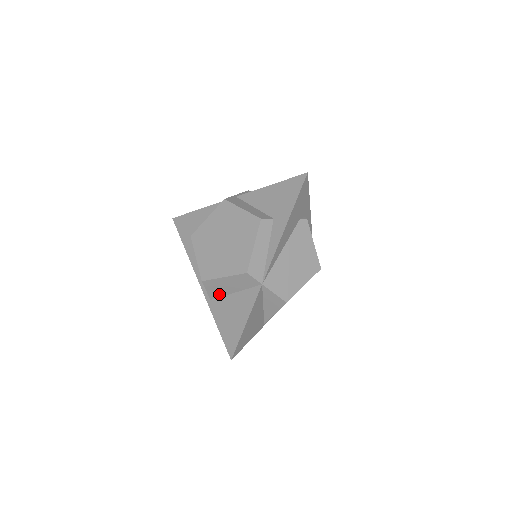
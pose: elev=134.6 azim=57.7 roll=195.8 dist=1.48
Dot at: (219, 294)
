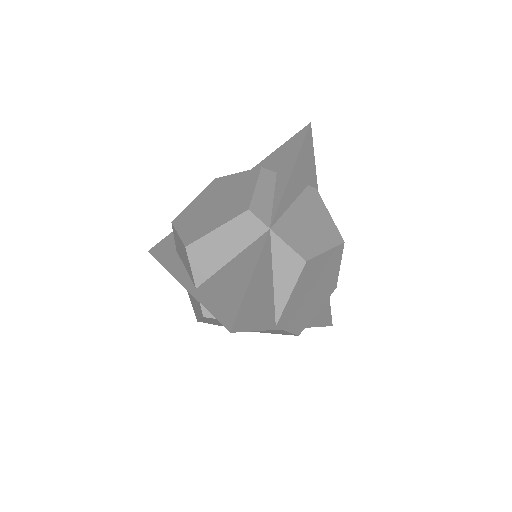
Dot at: (209, 270)
